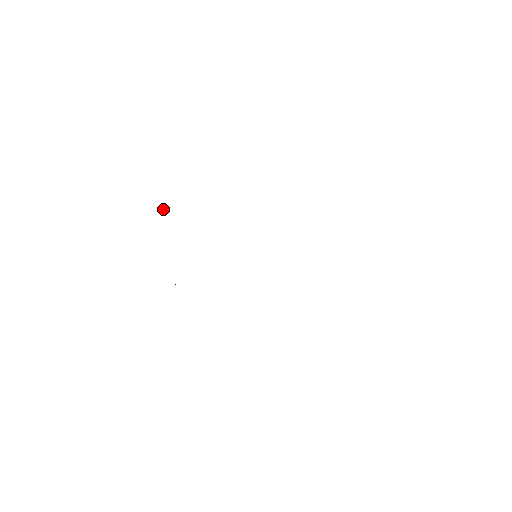
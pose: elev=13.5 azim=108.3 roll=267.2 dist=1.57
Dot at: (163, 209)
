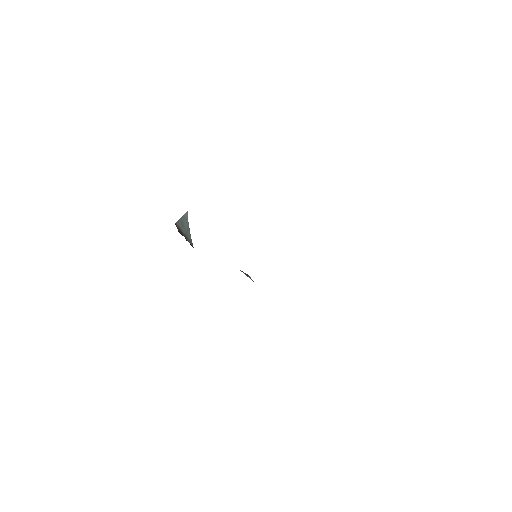
Dot at: (185, 213)
